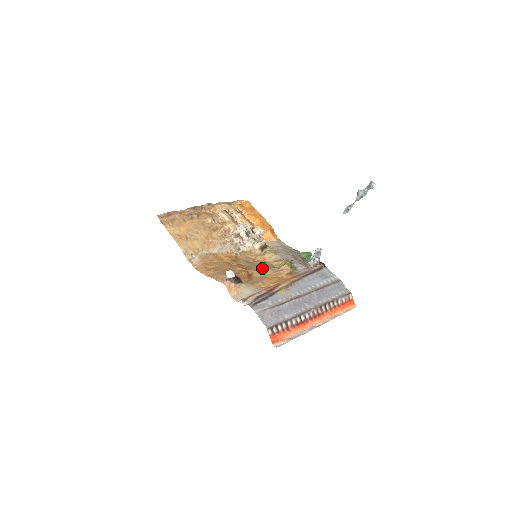
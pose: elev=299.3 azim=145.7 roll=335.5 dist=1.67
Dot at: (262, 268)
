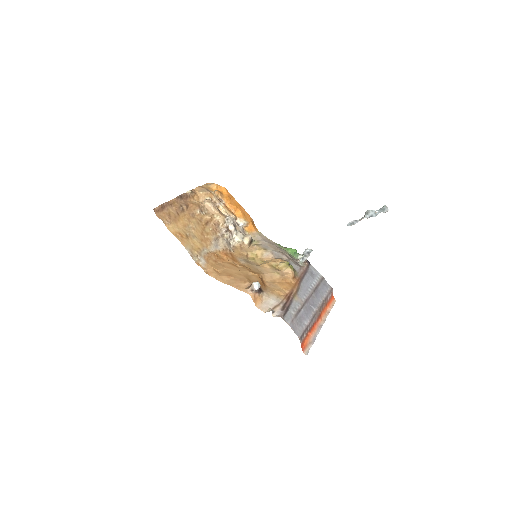
Dot at: (266, 270)
